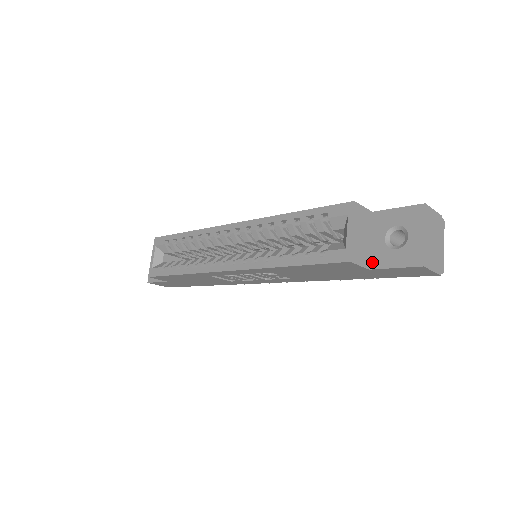
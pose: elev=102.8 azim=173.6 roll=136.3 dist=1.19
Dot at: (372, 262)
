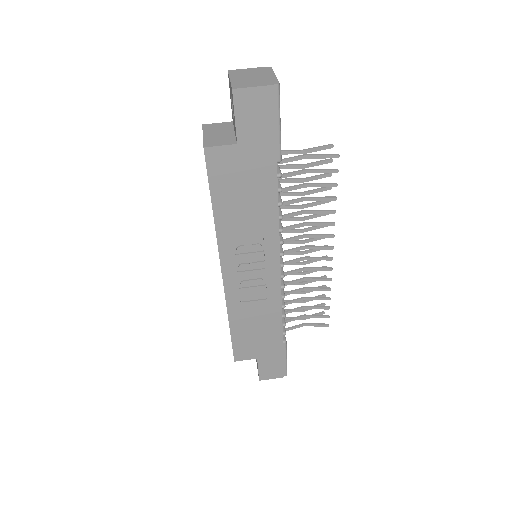
Dot at: (236, 138)
